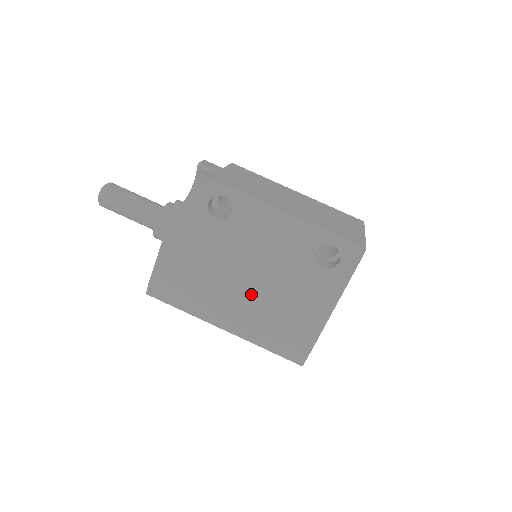
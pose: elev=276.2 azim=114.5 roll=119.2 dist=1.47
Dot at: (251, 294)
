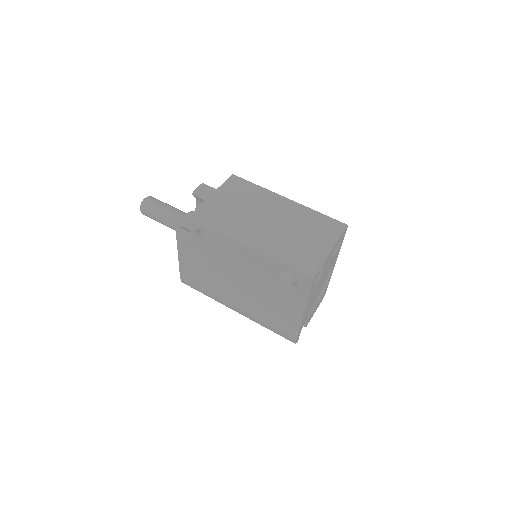
Dot at: (245, 294)
